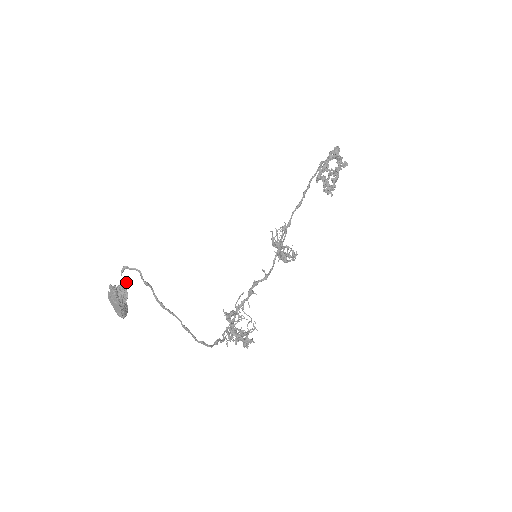
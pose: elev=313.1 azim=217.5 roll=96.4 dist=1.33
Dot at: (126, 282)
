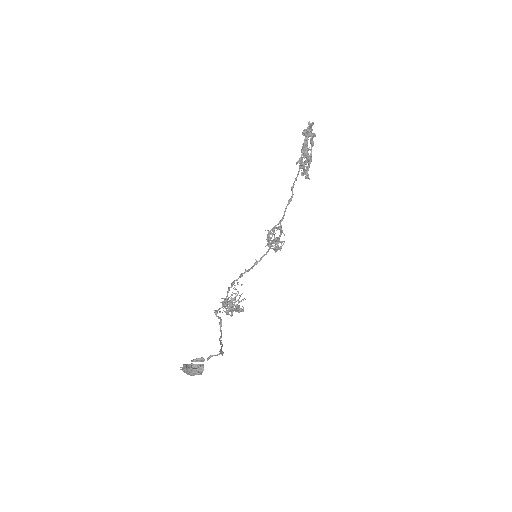
Dot at: (203, 359)
